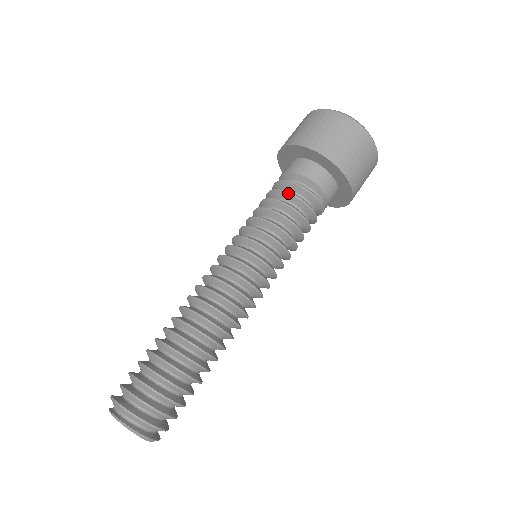
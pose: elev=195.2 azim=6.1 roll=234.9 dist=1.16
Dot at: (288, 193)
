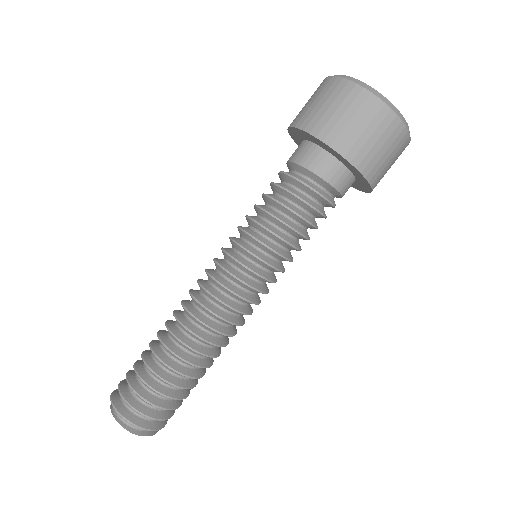
Dot at: (312, 207)
